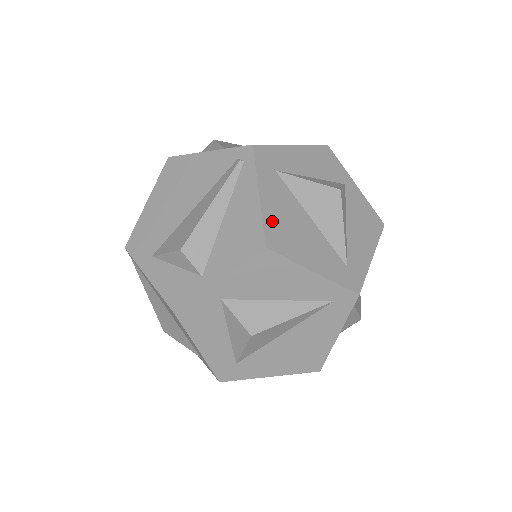
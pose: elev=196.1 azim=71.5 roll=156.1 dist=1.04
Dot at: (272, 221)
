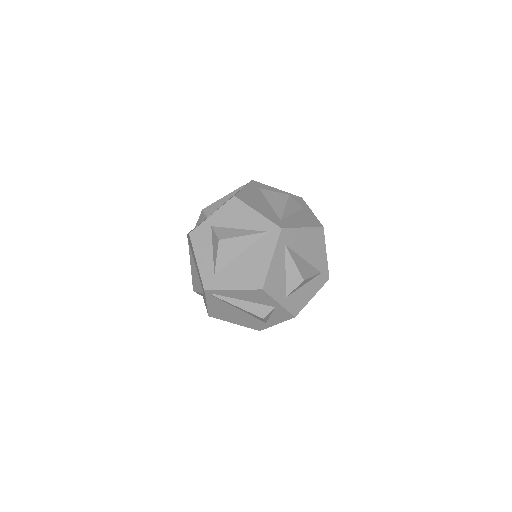
Dot at: (244, 194)
